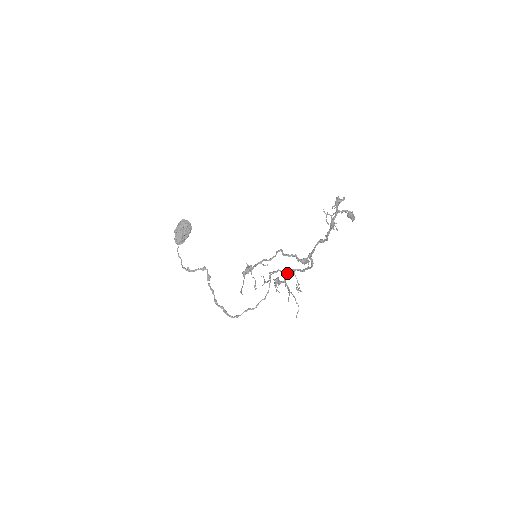
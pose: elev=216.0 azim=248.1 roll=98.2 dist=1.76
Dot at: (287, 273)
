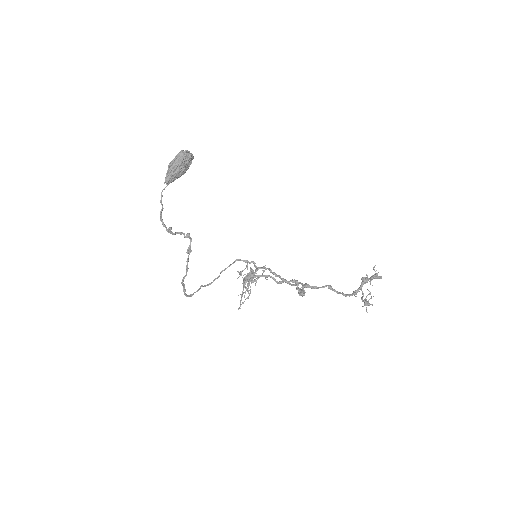
Dot at: occluded
